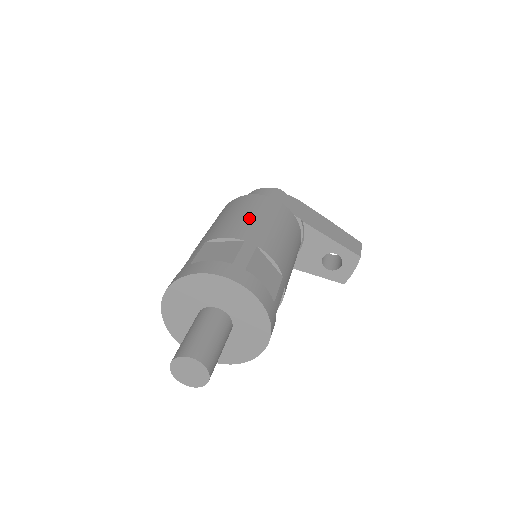
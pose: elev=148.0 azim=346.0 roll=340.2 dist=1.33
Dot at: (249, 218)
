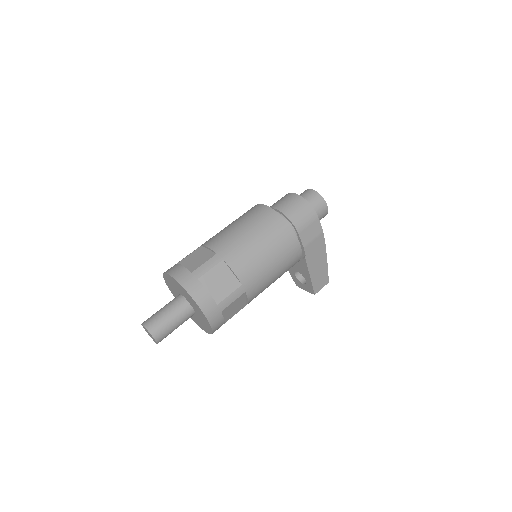
Dot at: (264, 260)
